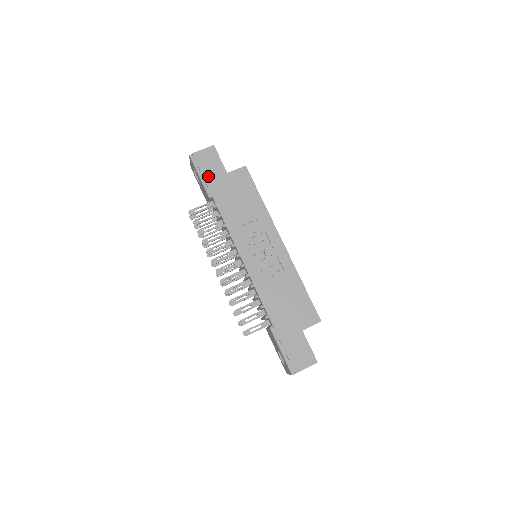
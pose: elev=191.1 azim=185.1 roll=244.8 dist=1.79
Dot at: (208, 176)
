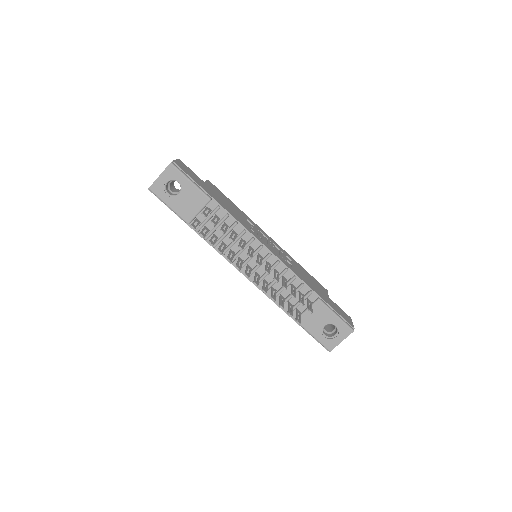
Dot at: (197, 181)
